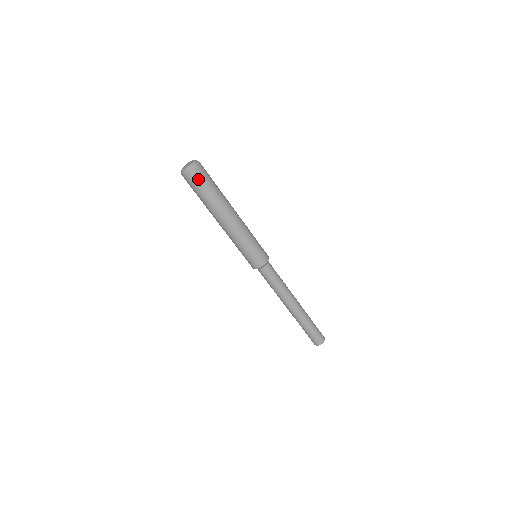
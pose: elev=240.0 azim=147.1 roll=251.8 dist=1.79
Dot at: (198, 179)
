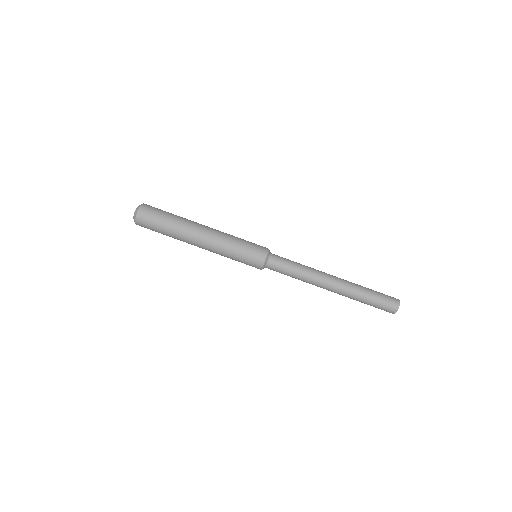
Dot at: (150, 212)
